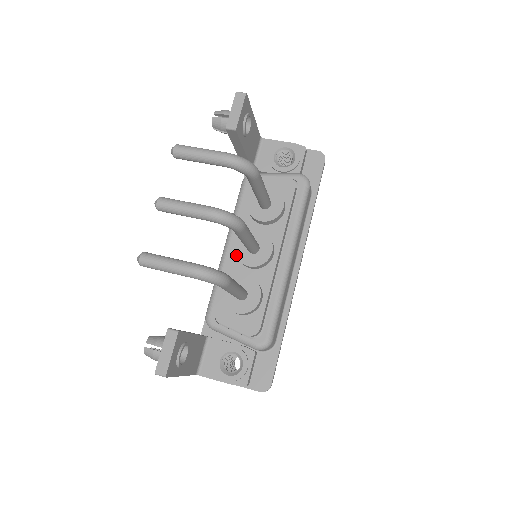
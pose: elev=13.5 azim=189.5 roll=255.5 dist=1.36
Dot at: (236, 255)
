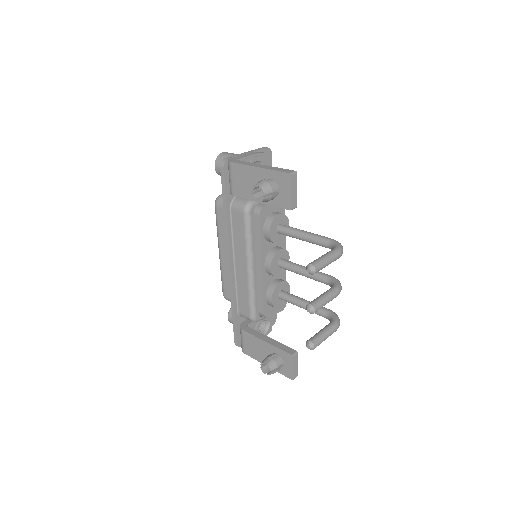
Dot at: (273, 275)
